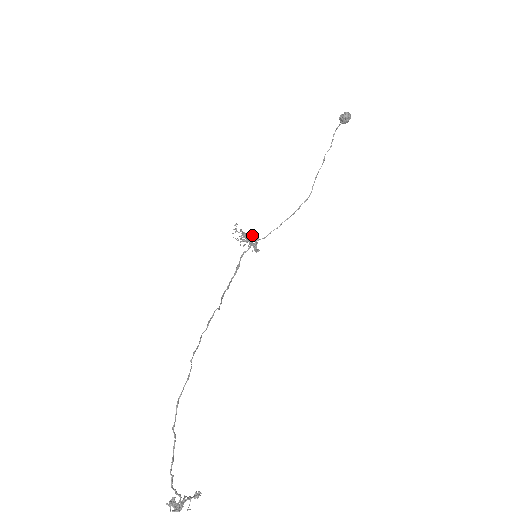
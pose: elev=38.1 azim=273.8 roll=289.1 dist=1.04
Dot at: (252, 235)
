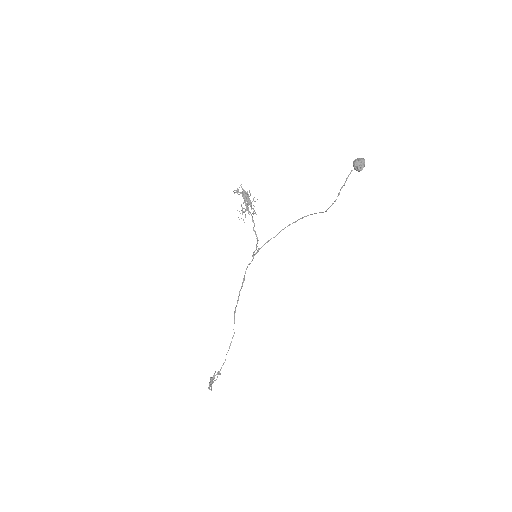
Dot at: (251, 203)
